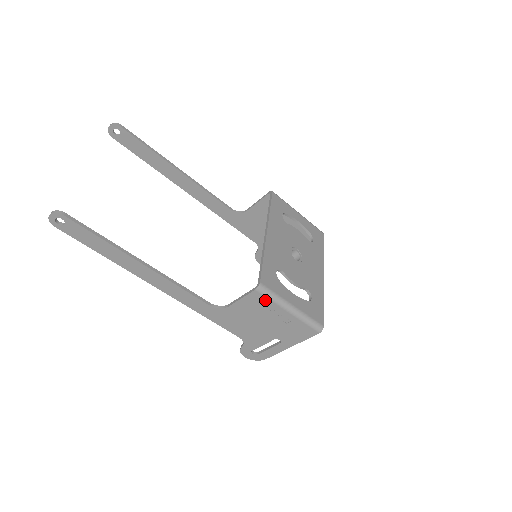
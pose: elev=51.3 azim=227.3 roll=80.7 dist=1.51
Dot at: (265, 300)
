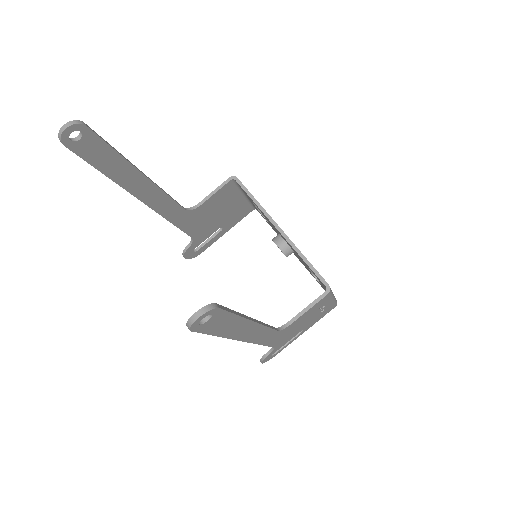
Dot at: (326, 299)
